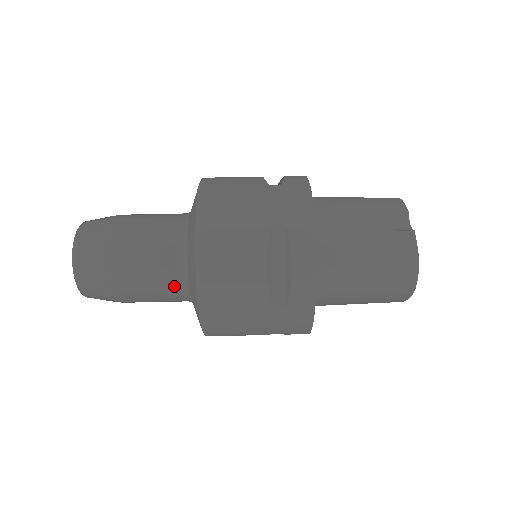
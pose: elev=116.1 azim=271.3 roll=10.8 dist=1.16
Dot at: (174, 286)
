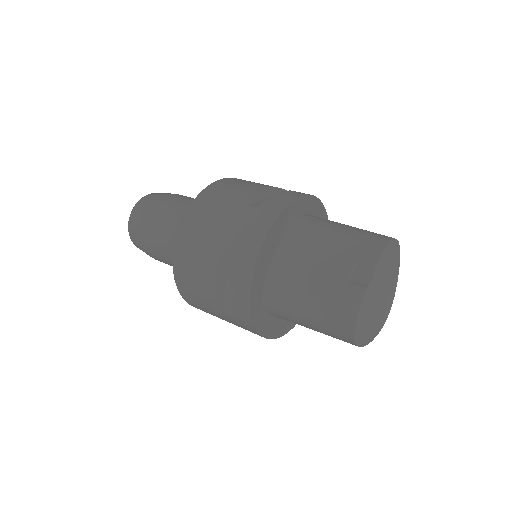
Dot at: occluded
